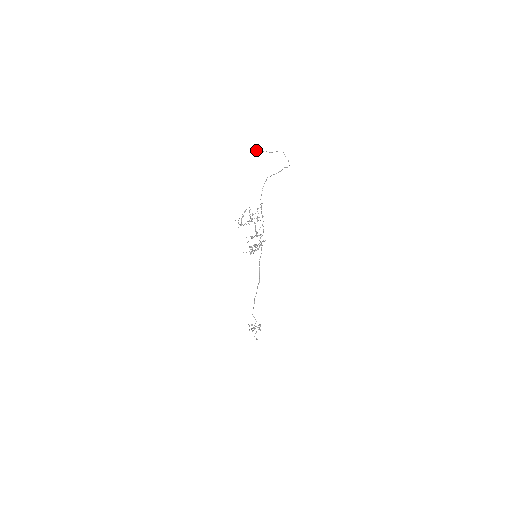
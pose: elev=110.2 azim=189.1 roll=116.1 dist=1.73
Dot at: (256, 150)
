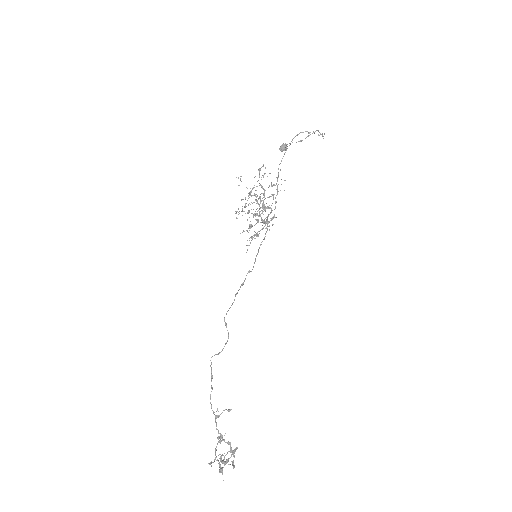
Dot at: (284, 147)
